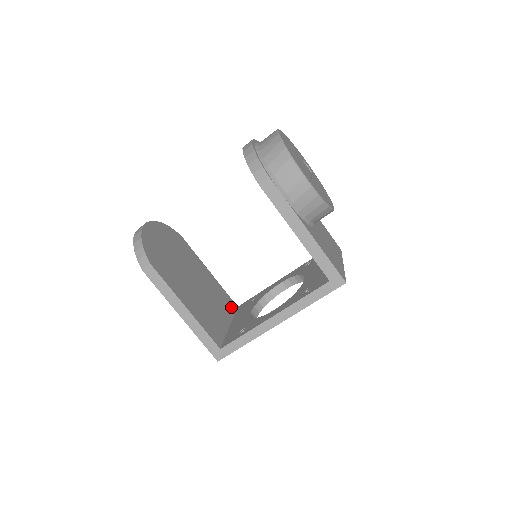
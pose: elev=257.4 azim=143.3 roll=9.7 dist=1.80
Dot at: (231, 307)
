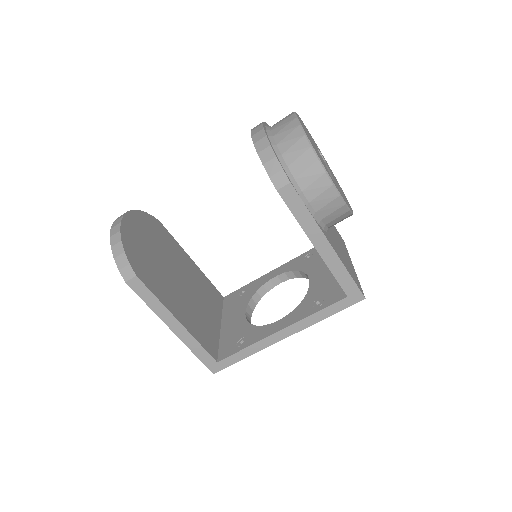
Dot at: (218, 300)
